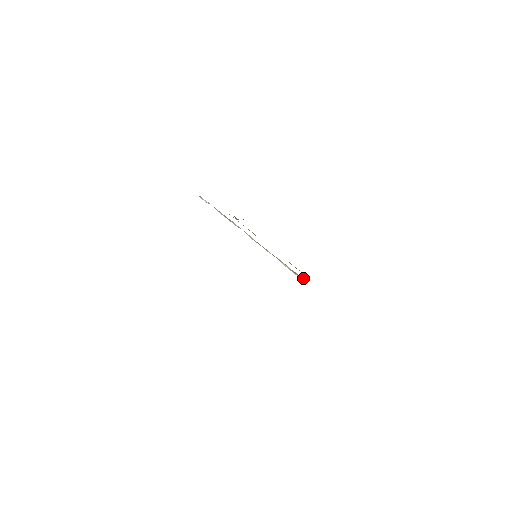
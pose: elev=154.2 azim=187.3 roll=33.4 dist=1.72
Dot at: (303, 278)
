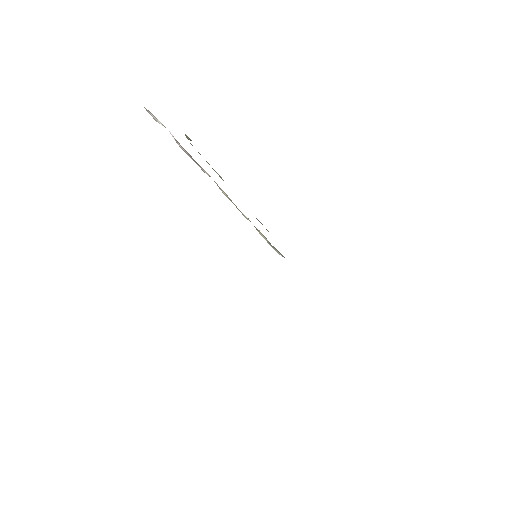
Dot at: (283, 256)
